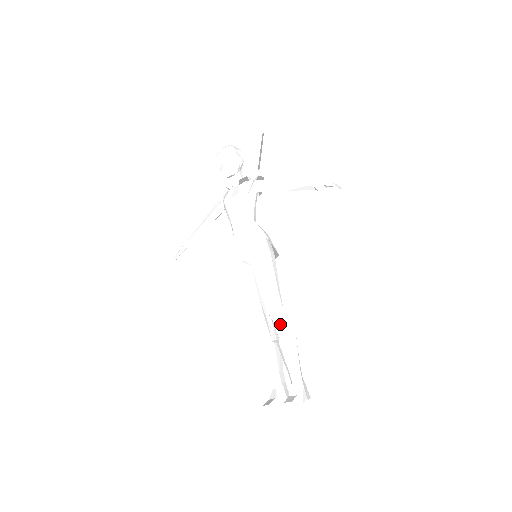
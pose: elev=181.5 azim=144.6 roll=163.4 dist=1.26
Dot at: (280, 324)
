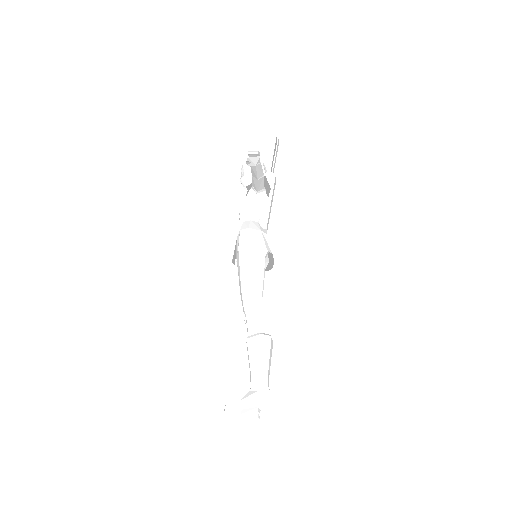
Dot at: (248, 321)
